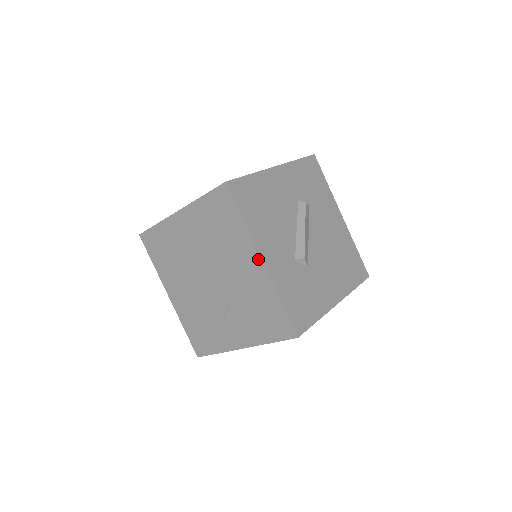
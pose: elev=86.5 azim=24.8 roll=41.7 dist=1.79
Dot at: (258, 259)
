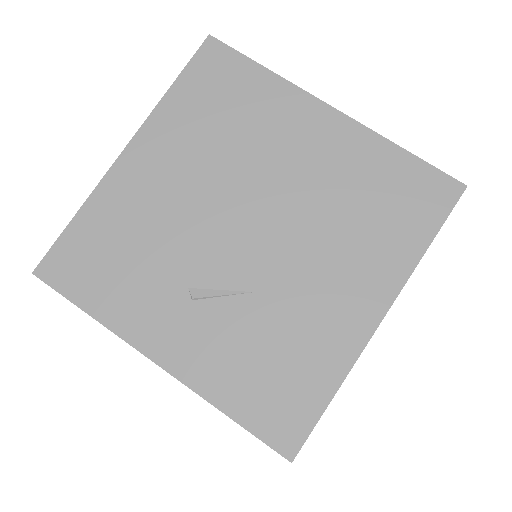
Dot at: (379, 310)
